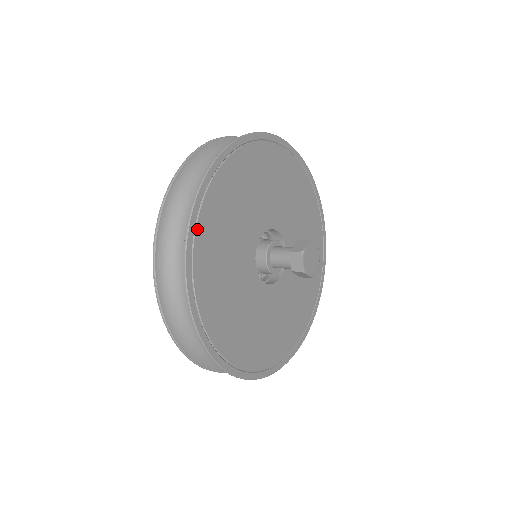
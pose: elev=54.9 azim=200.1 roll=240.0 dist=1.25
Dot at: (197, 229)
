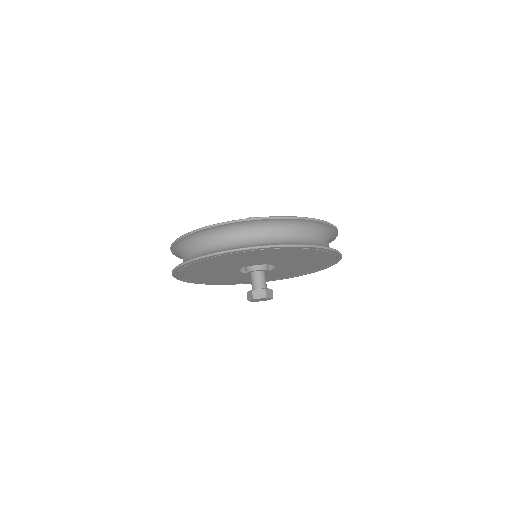
Dot at: (186, 279)
